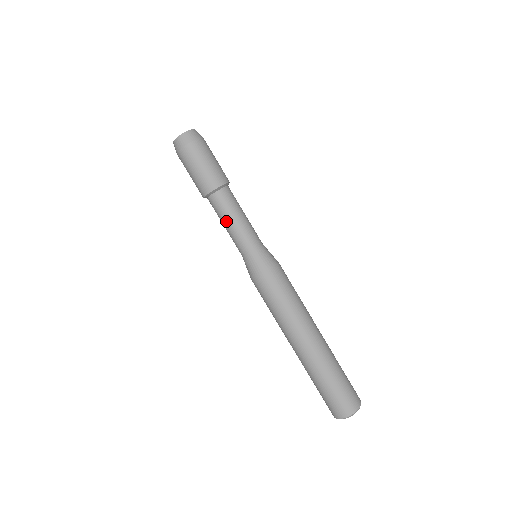
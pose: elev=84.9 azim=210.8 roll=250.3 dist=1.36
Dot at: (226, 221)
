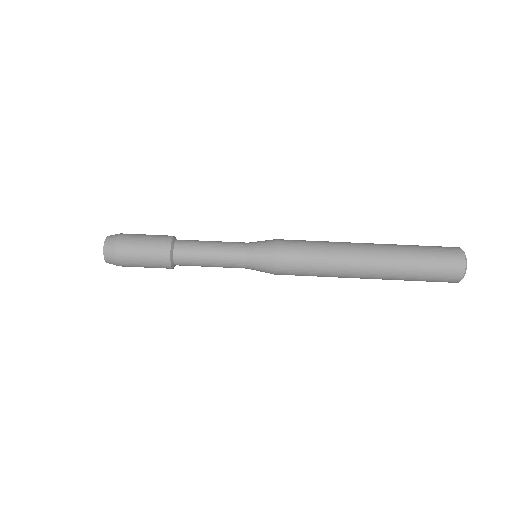
Dot at: (206, 265)
